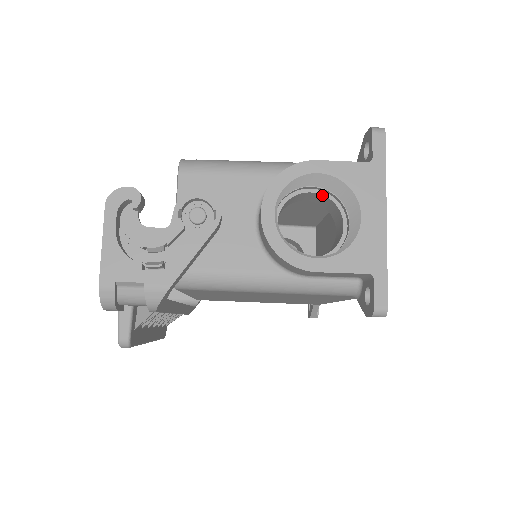
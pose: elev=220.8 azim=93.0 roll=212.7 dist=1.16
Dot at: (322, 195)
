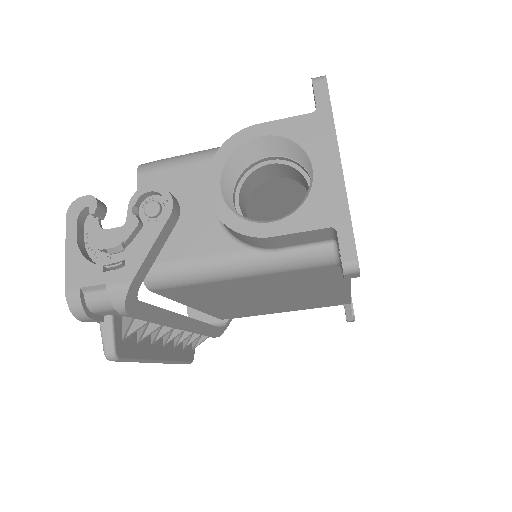
Dot at: (282, 164)
